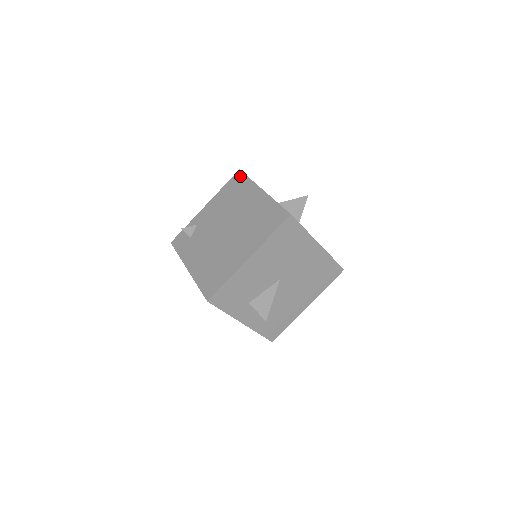
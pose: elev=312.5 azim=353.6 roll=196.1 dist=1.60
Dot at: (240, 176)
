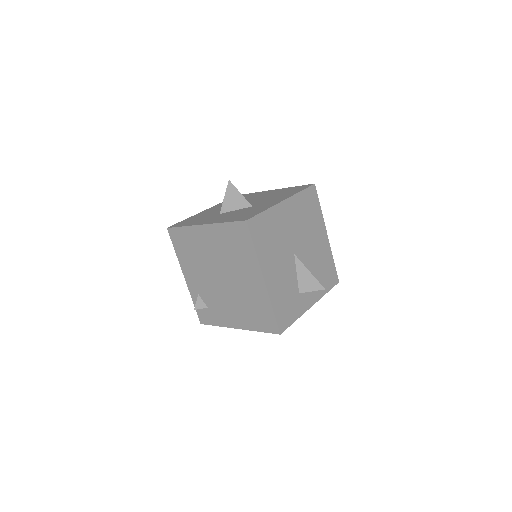
Dot at: (174, 232)
